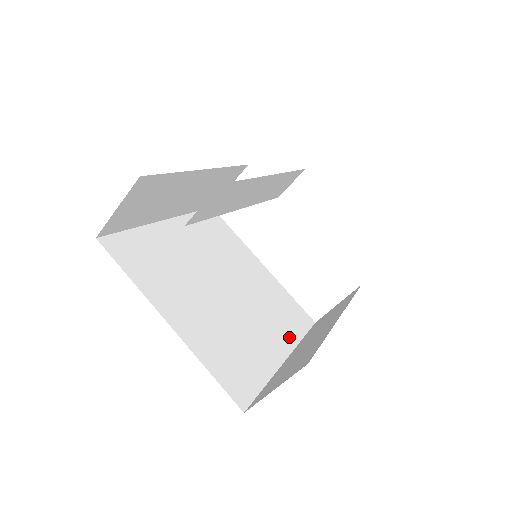
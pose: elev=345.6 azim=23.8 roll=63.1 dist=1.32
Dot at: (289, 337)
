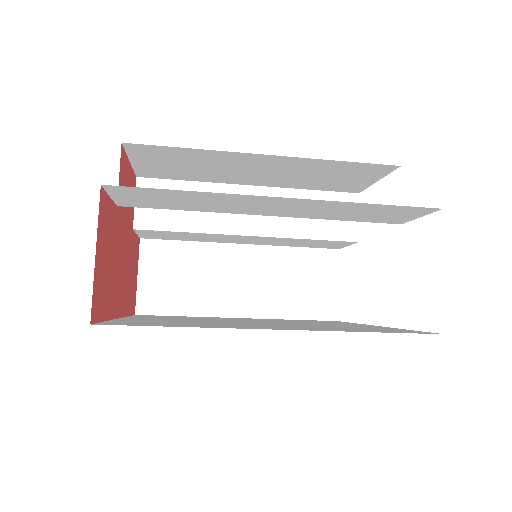
Dot at: occluded
